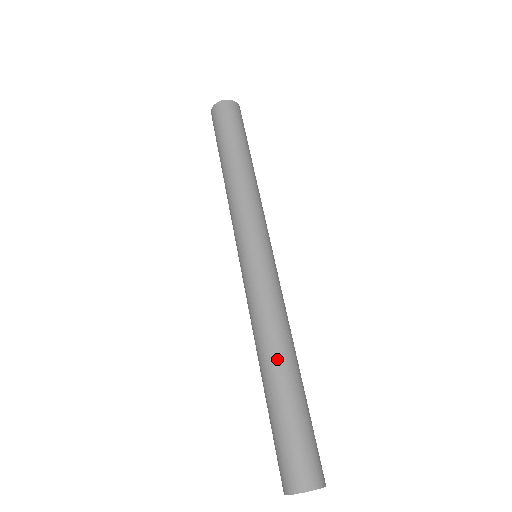
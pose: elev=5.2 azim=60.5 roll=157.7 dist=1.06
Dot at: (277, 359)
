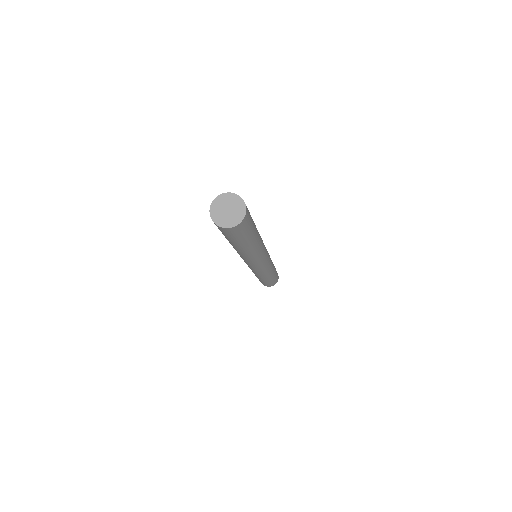
Dot at: occluded
